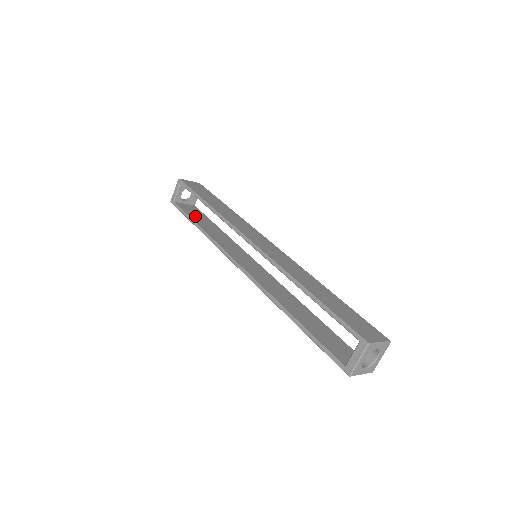
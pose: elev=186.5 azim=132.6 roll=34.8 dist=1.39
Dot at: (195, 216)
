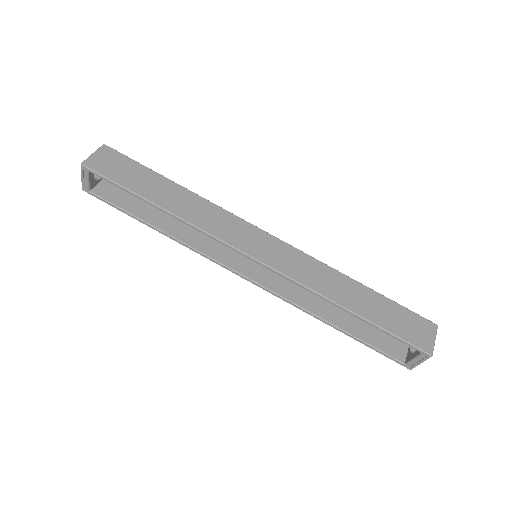
Dot at: (134, 205)
